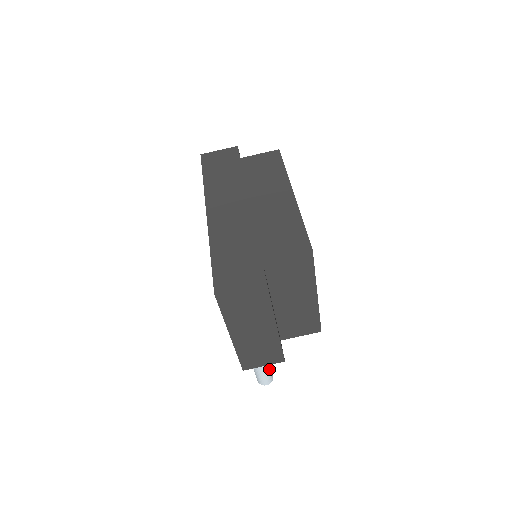
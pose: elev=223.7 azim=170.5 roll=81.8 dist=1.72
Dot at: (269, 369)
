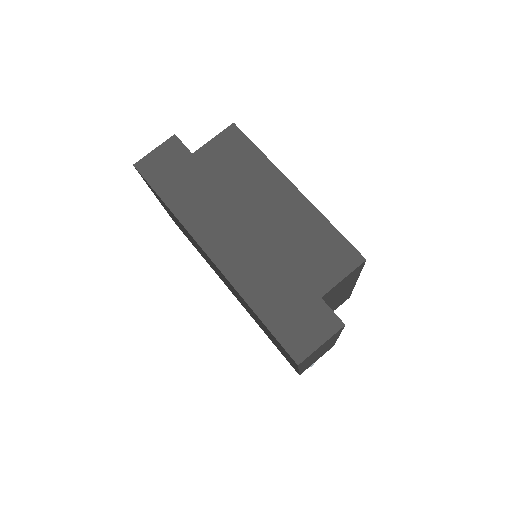
Dot at: occluded
